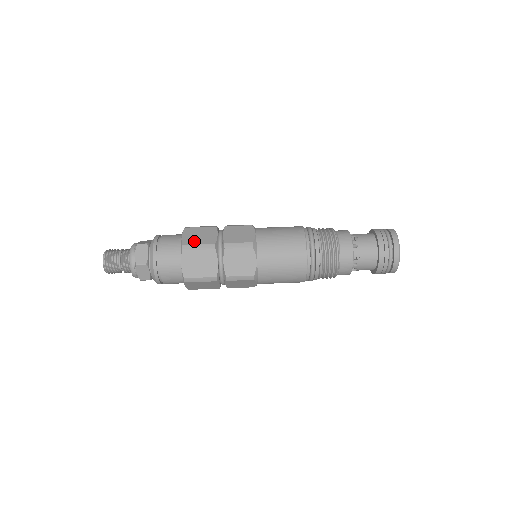
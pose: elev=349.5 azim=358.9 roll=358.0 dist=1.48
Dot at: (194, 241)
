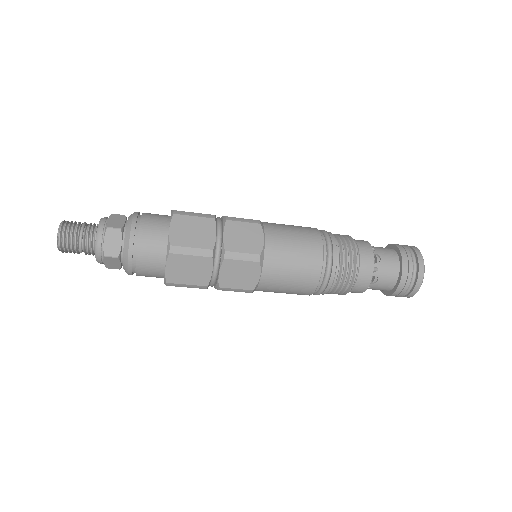
Dot at: (186, 241)
